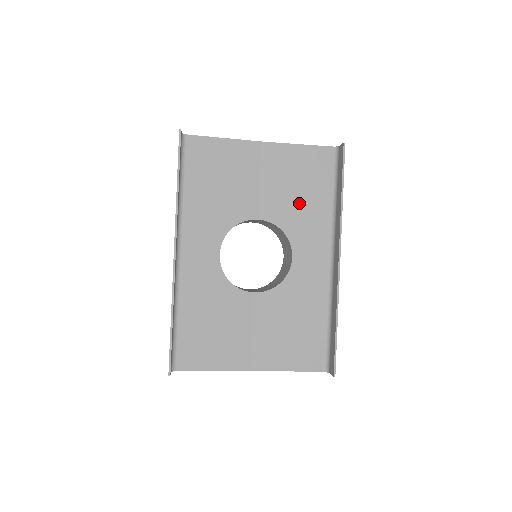
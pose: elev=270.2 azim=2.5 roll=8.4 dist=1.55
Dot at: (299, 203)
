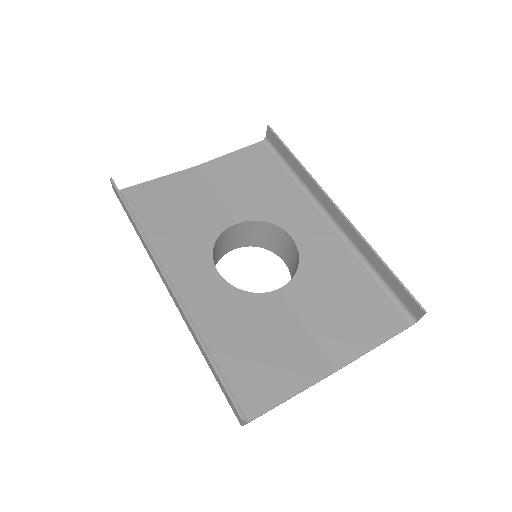
Dot at: (264, 193)
